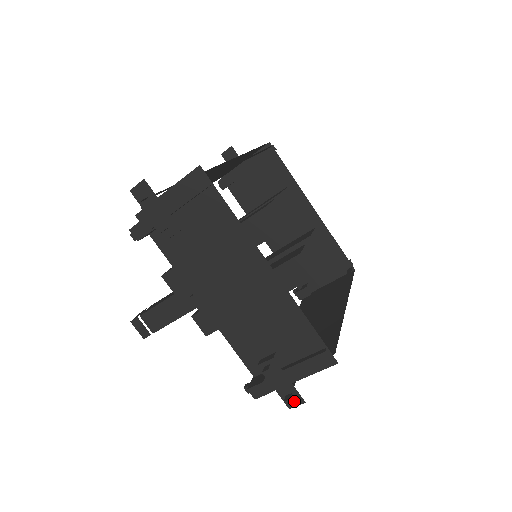
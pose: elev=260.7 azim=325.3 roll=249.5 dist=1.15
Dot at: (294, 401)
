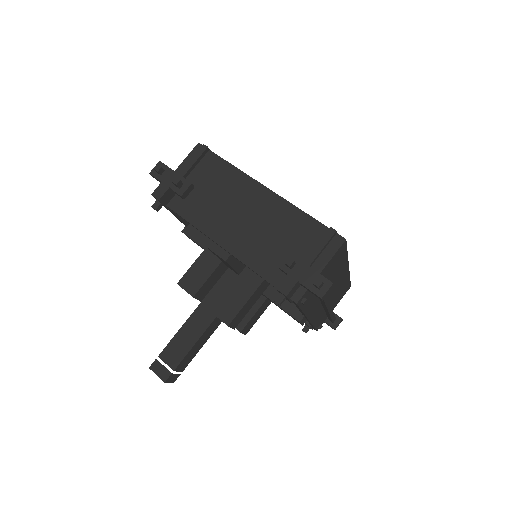
Dot at: (322, 287)
